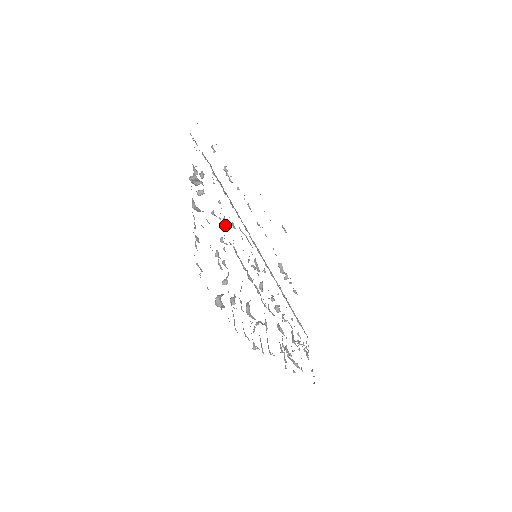
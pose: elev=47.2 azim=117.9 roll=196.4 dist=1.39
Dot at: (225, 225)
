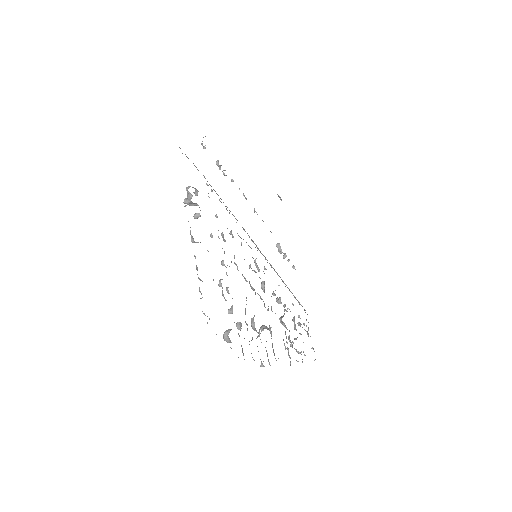
Dot at: (224, 240)
